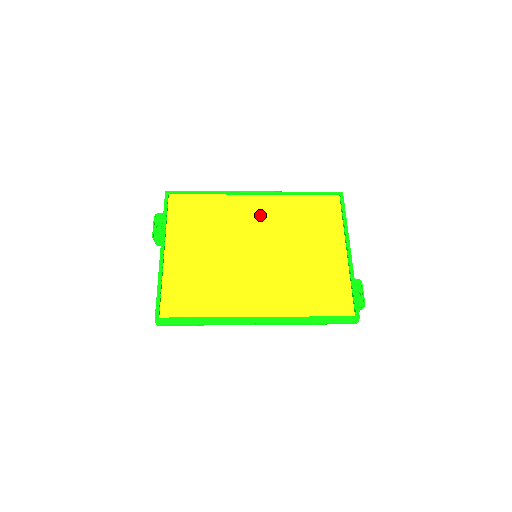
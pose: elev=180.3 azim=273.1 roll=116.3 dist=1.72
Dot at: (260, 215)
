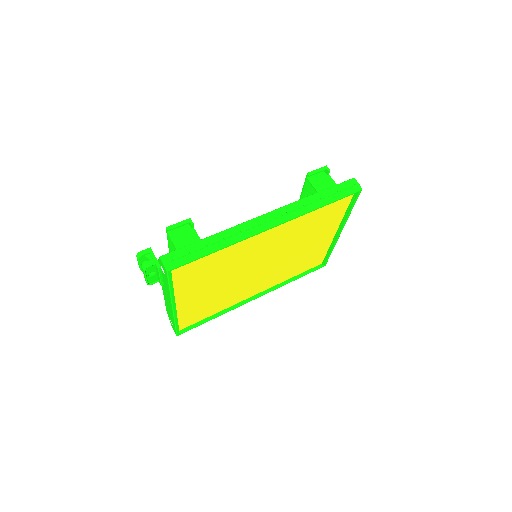
Dot at: (271, 239)
